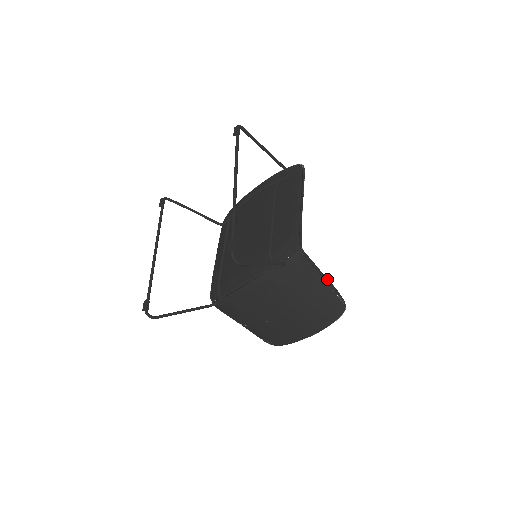
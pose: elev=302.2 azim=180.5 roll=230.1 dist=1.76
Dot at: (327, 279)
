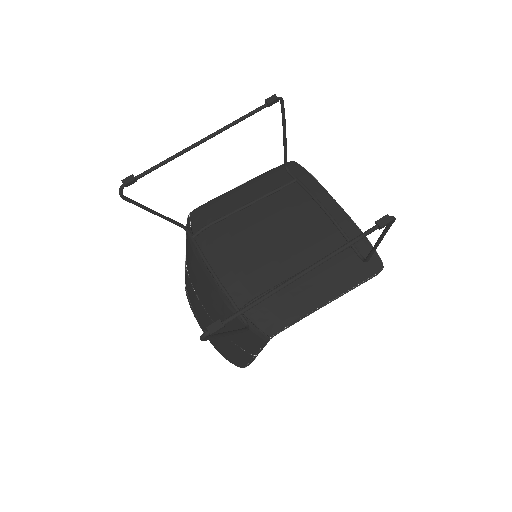
Dot at: occluded
